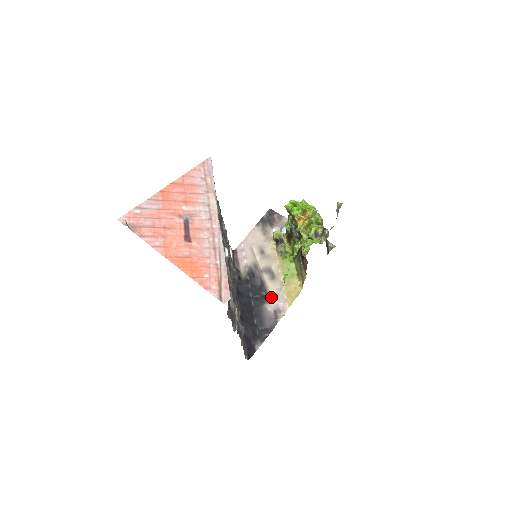
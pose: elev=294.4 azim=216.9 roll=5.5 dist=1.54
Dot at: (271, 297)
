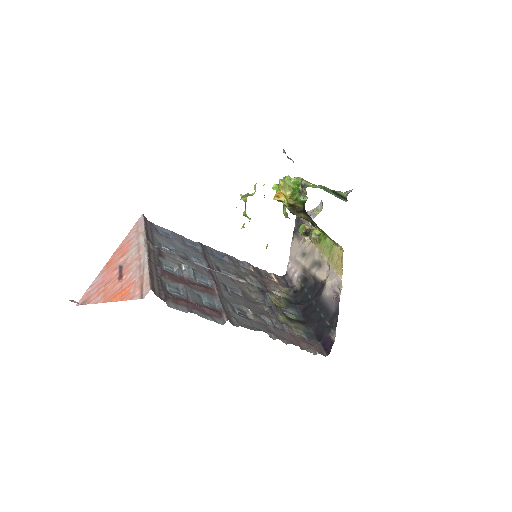
Dot at: (324, 283)
